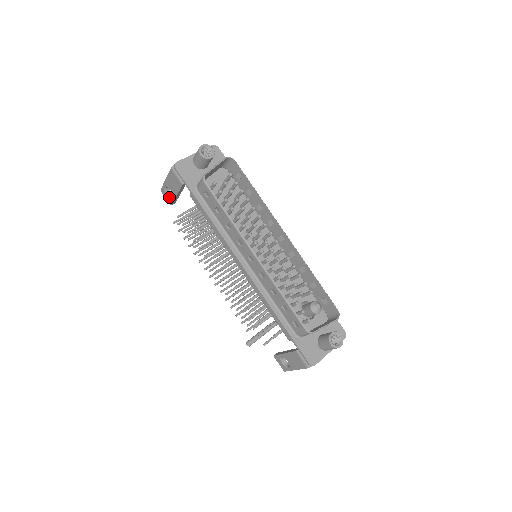
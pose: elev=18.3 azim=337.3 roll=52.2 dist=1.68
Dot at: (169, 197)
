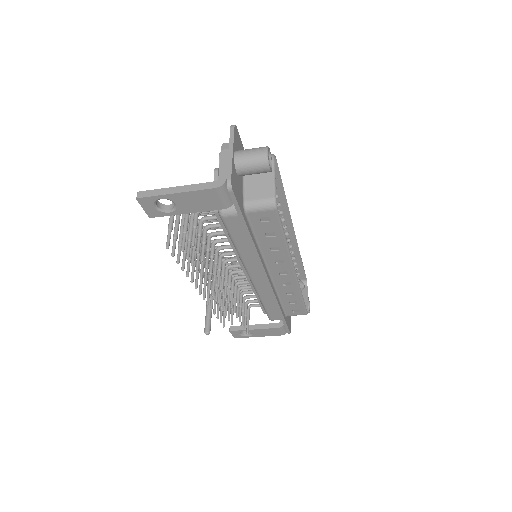
Dot at: (158, 210)
